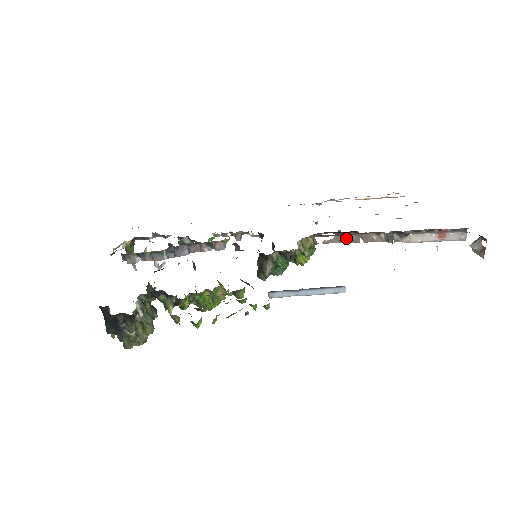
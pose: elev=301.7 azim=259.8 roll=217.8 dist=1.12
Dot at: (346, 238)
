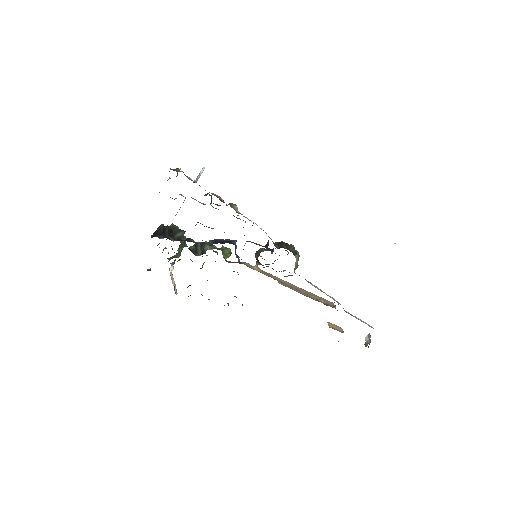
Dot at: occluded
